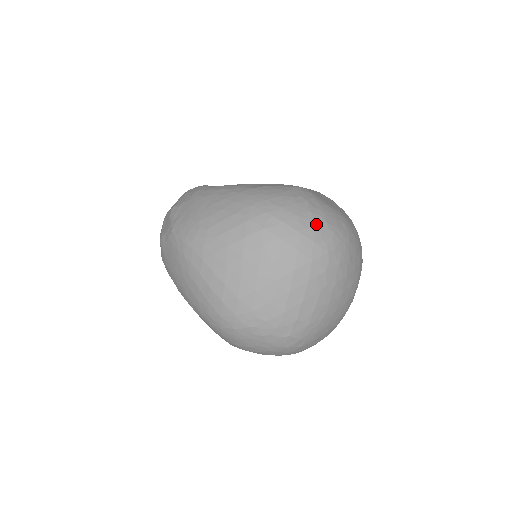
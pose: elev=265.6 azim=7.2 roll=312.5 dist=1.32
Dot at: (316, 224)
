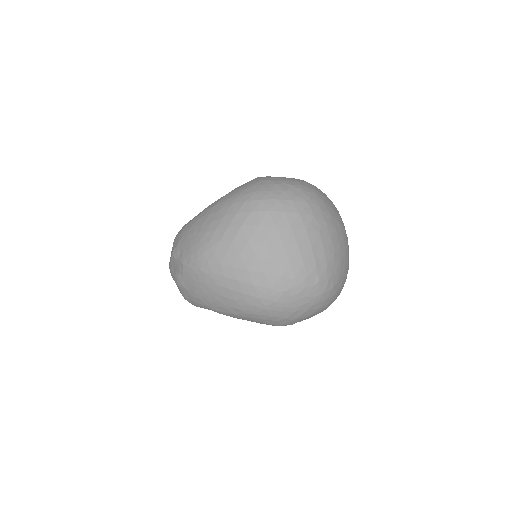
Dot at: (285, 189)
